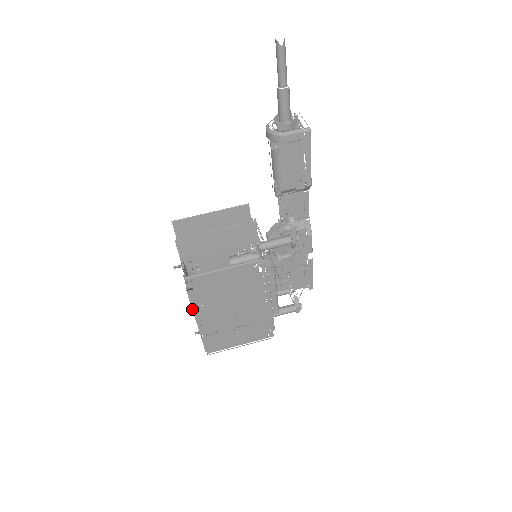
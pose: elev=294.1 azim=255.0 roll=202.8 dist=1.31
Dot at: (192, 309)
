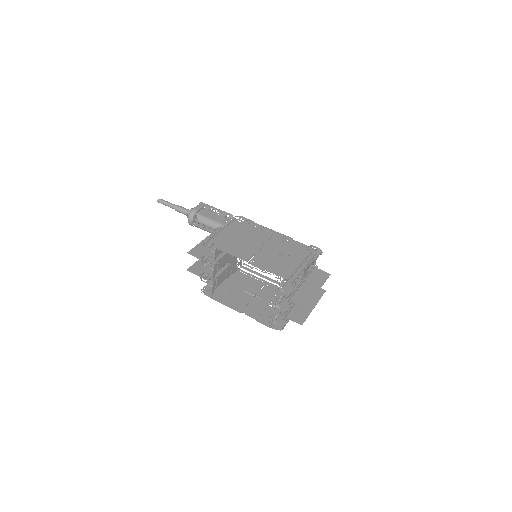
Dot at: occluded
